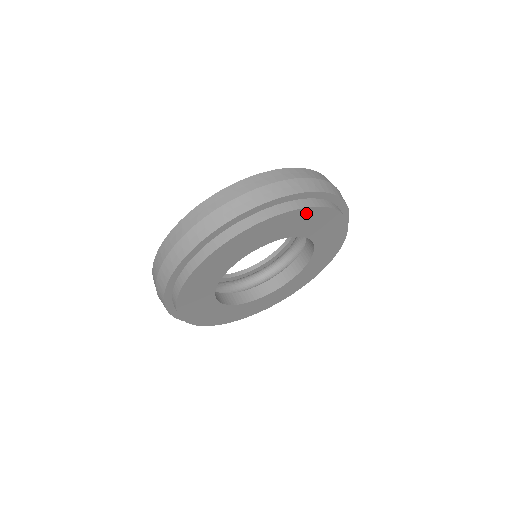
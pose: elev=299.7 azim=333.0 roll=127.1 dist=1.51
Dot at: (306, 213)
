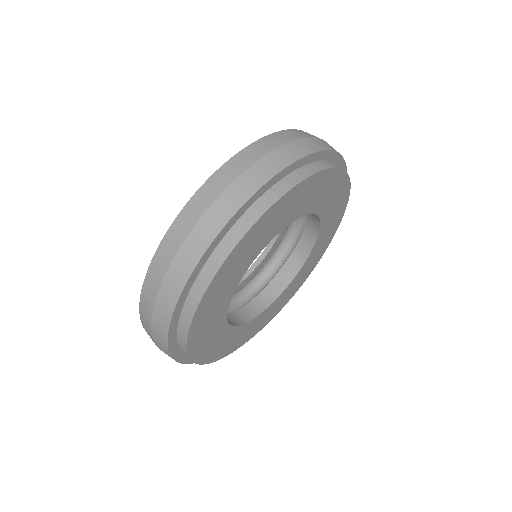
Dot at: (330, 177)
